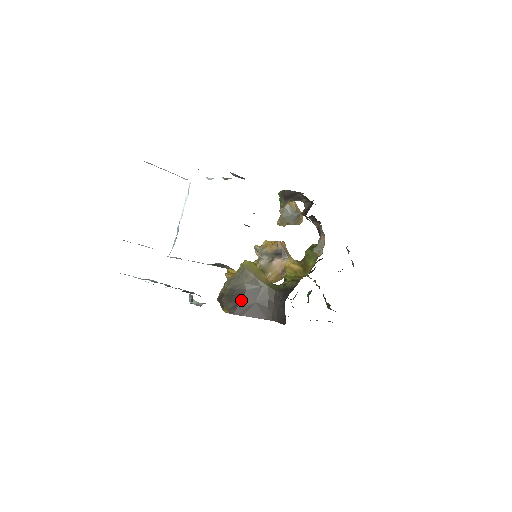
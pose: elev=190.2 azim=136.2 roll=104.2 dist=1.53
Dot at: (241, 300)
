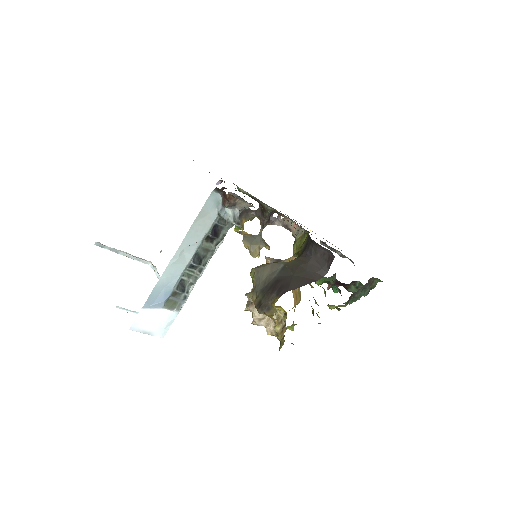
Dot at: (279, 283)
